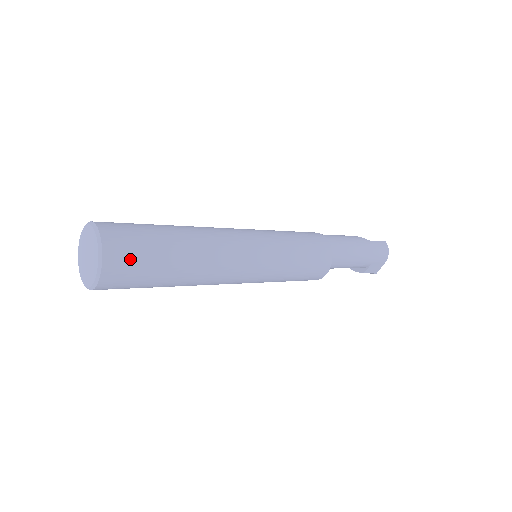
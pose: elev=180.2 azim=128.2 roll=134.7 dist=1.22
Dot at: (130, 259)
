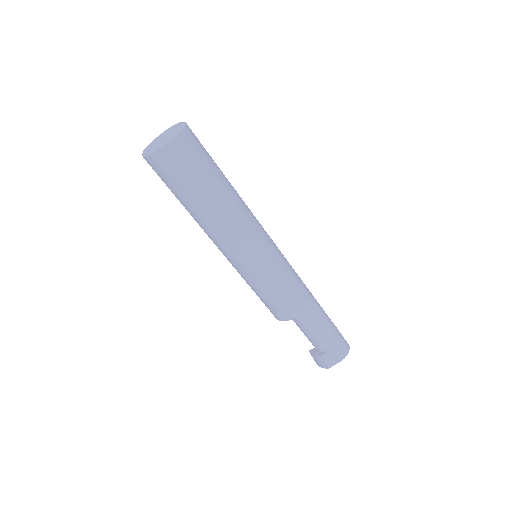
Dot at: (191, 153)
